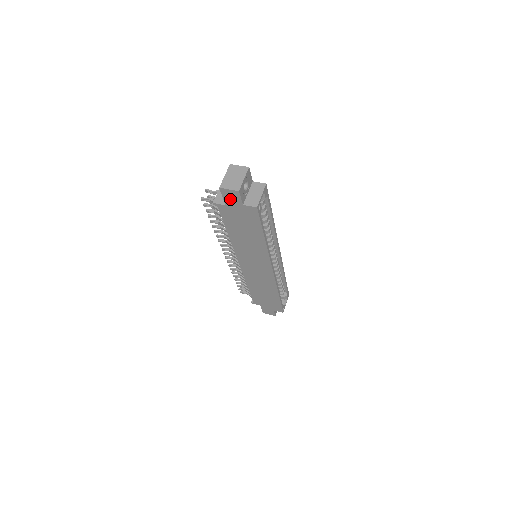
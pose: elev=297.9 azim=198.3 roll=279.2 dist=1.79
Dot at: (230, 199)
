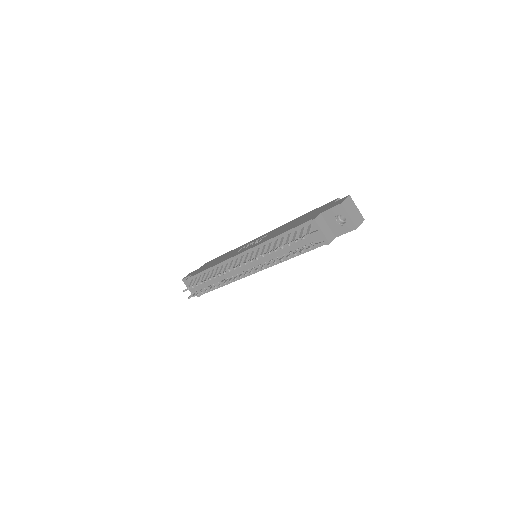
Dot at: occluded
